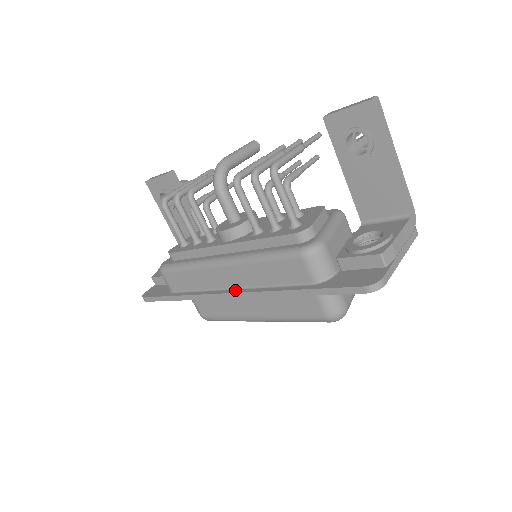
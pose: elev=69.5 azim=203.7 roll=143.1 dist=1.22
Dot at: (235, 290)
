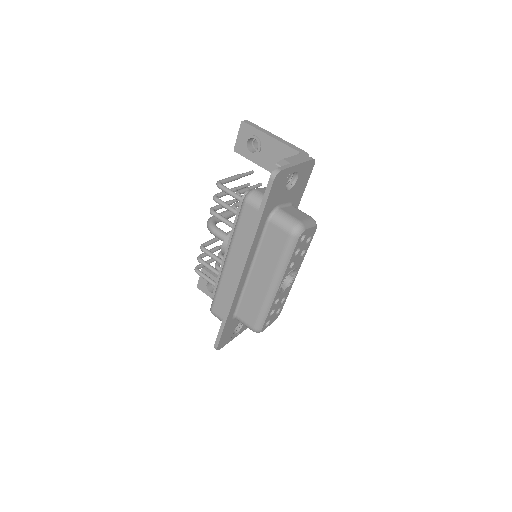
Dot at: (241, 268)
